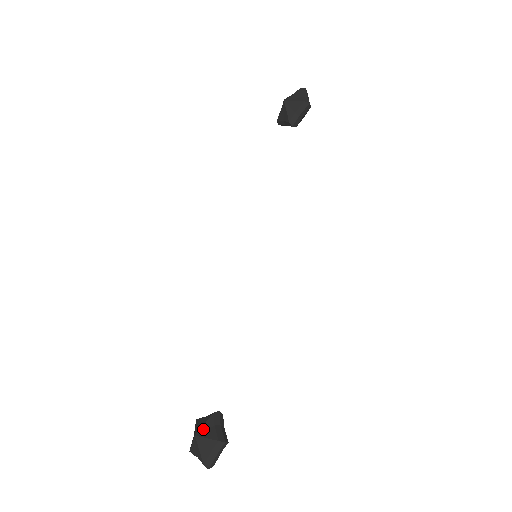
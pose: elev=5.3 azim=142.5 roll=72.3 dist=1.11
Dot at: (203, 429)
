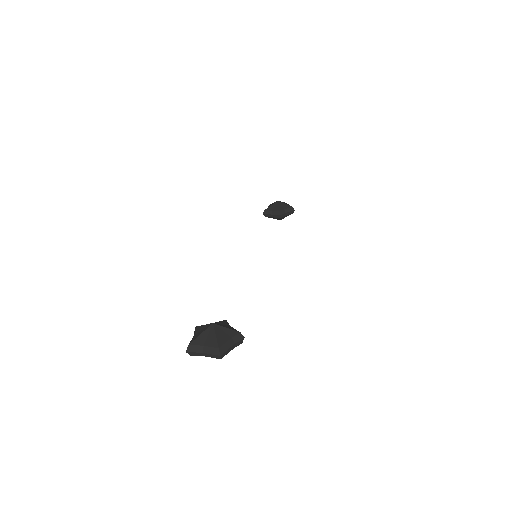
Dot at: (220, 323)
